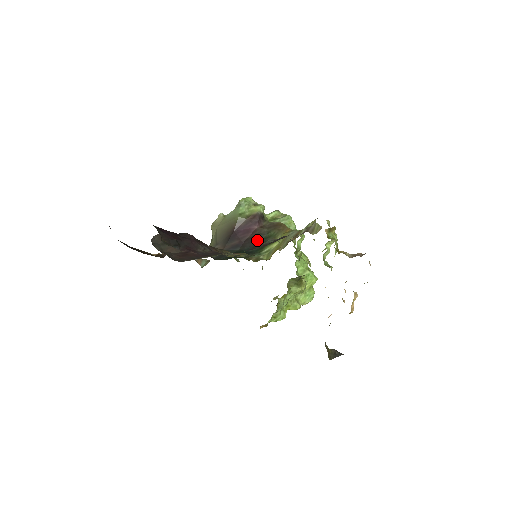
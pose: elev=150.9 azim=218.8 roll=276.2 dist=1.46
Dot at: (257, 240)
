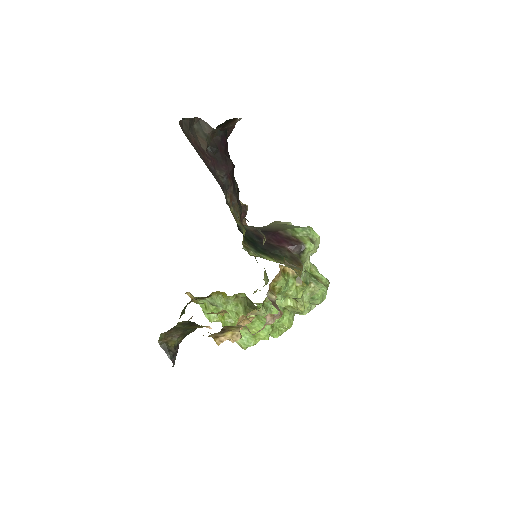
Dot at: (272, 250)
